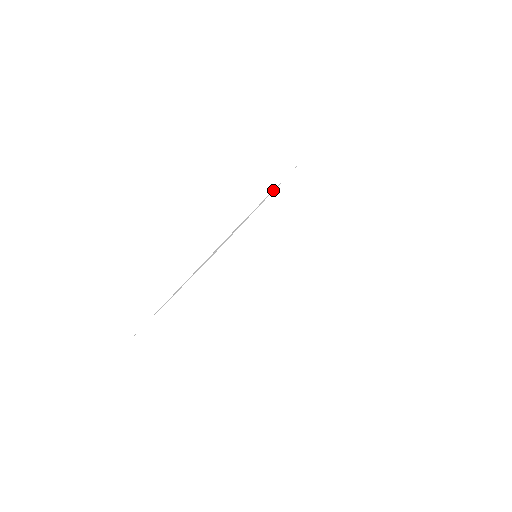
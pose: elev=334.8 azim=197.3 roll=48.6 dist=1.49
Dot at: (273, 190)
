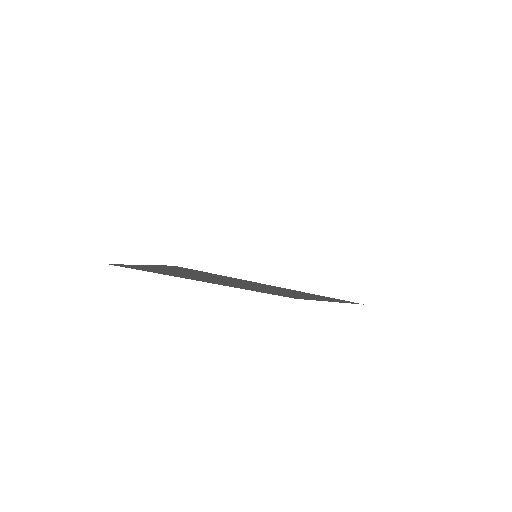
Dot at: occluded
